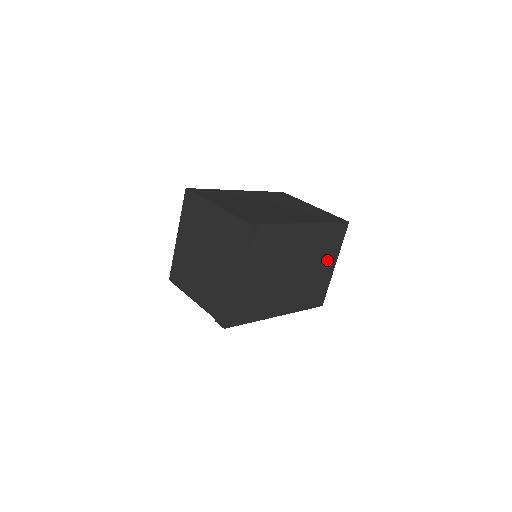
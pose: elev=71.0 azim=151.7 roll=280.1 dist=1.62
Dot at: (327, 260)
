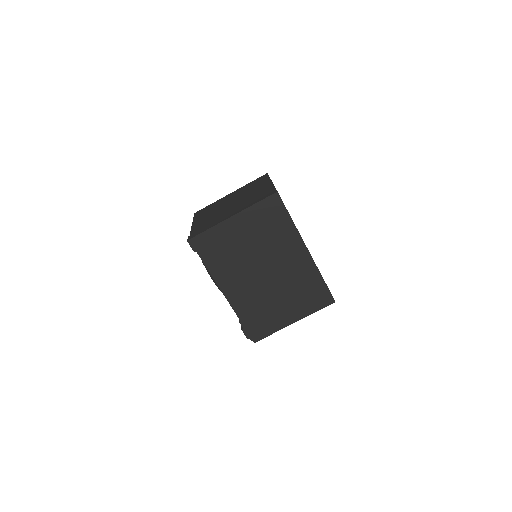
Dot at: (294, 307)
